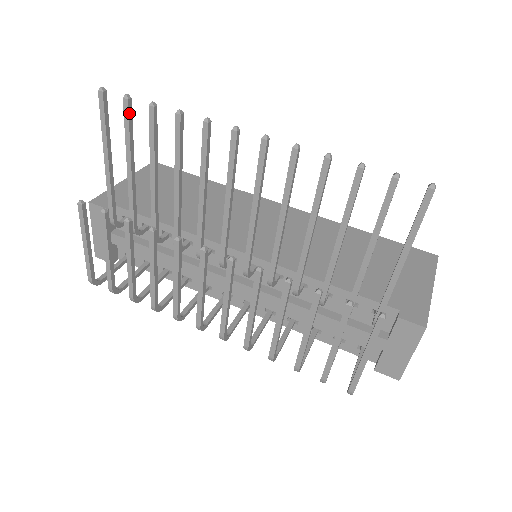
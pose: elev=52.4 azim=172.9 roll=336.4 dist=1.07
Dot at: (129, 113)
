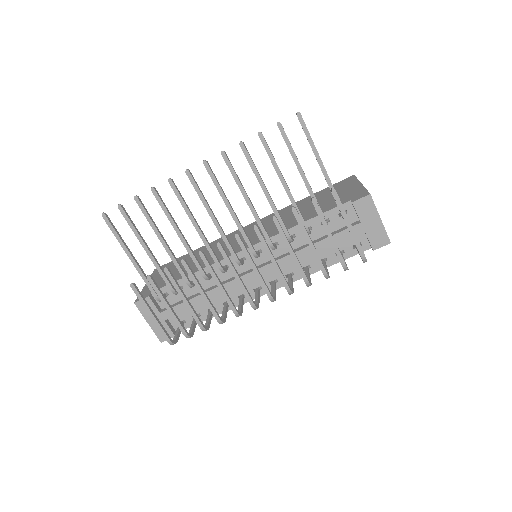
Dot at: (126, 214)
